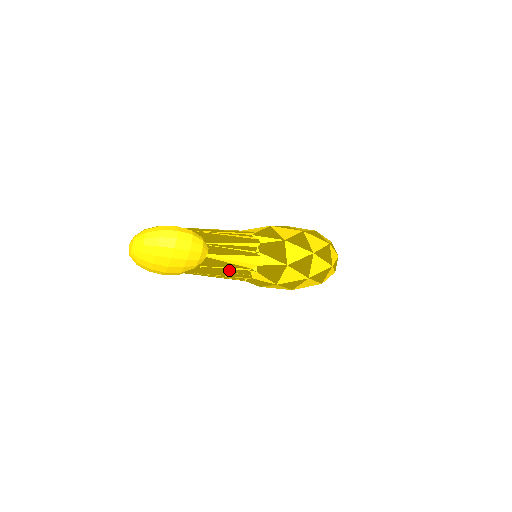
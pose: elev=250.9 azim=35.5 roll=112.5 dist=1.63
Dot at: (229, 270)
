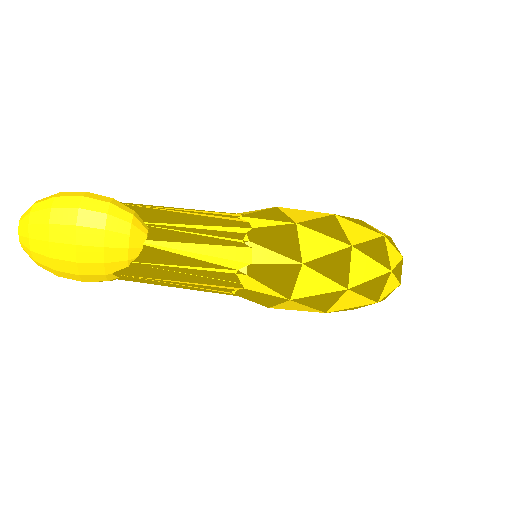
Dot at: (195, 271)
